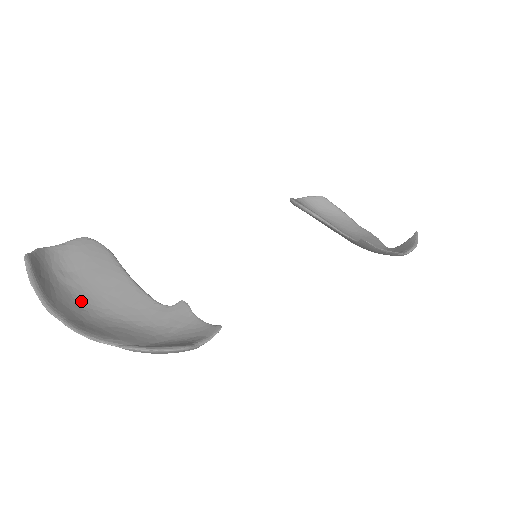
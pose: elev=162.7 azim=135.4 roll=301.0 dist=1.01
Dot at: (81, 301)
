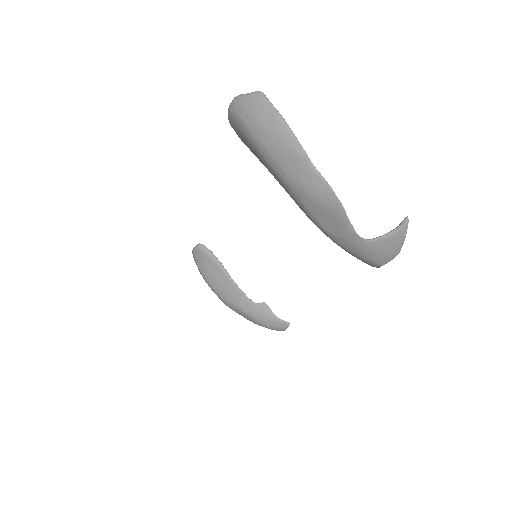
Dot at: (279, 168)
